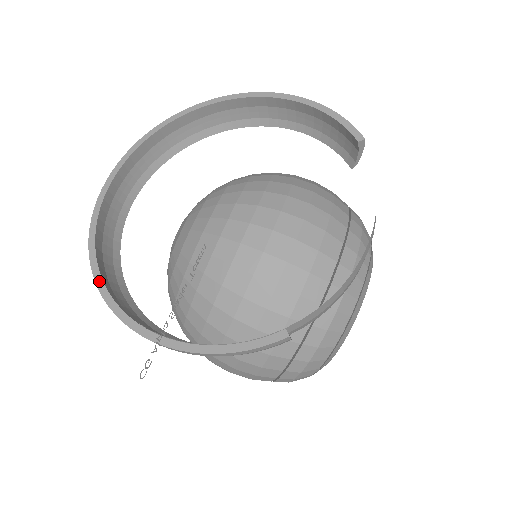
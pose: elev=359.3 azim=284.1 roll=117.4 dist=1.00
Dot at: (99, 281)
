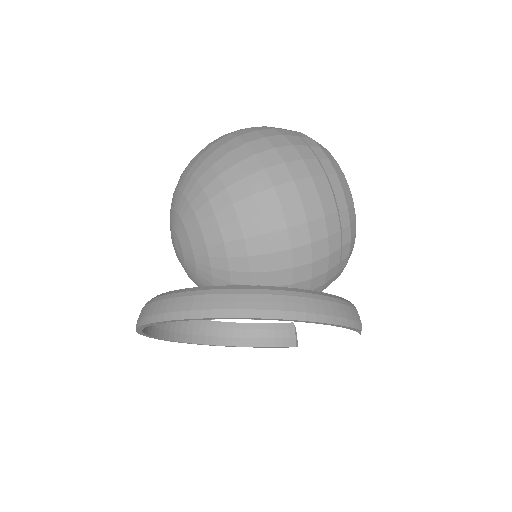
Dot at: occluded
